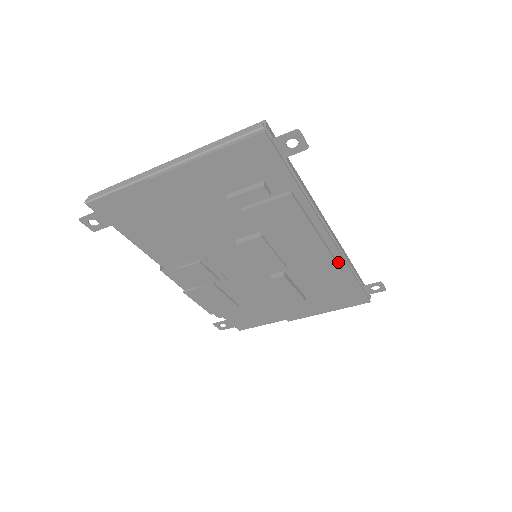
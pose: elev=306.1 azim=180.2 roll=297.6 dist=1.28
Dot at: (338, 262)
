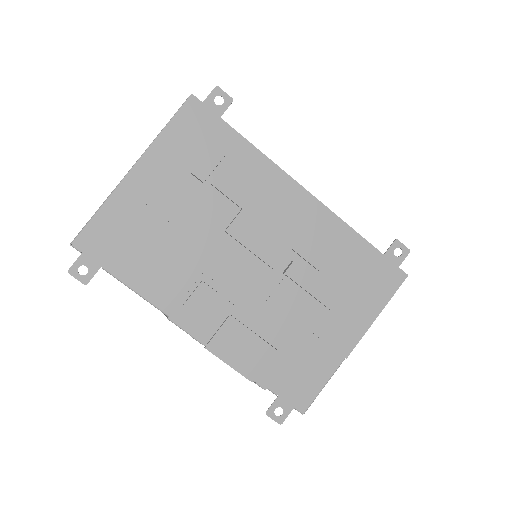
Dot at: (335, 223)
